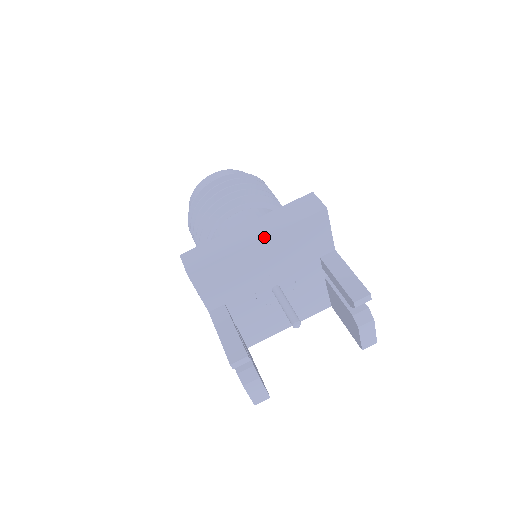
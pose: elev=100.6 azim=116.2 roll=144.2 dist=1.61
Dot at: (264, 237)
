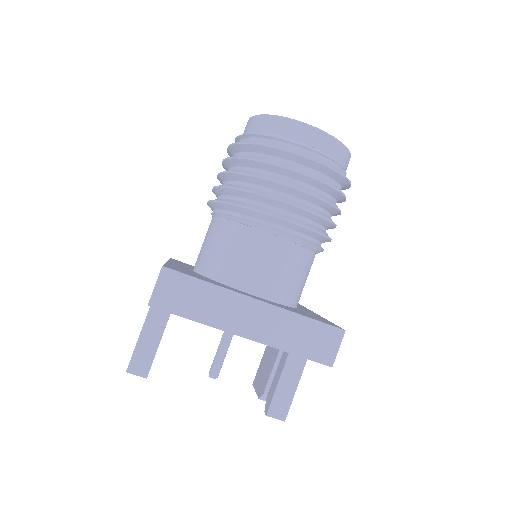
Dot at: (252, 340)
